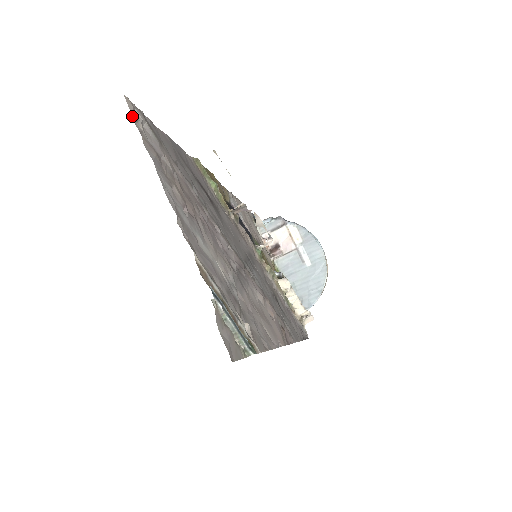
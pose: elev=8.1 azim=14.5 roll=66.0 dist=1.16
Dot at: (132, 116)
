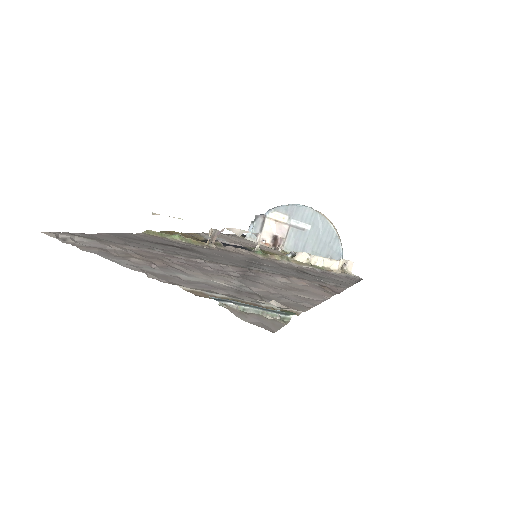
Dot at: occluded
